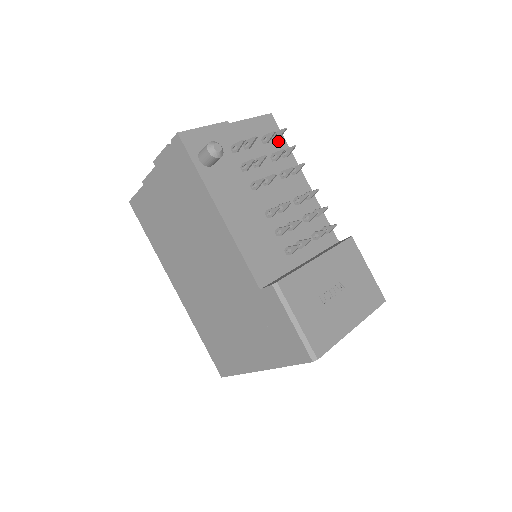
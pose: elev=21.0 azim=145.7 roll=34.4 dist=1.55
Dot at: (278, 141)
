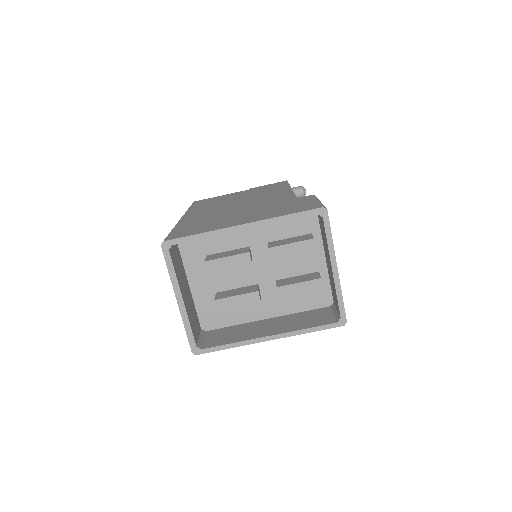
Dot at: occluded
